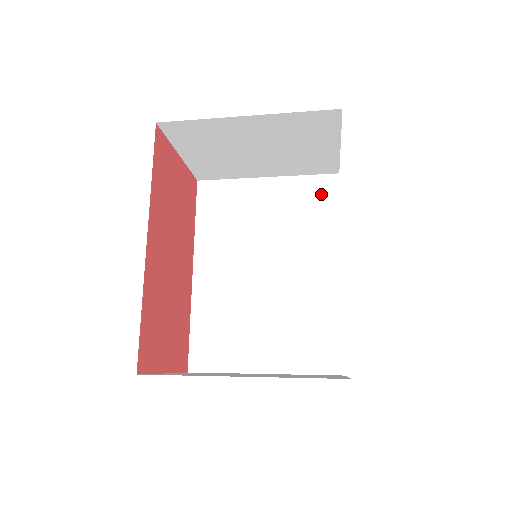
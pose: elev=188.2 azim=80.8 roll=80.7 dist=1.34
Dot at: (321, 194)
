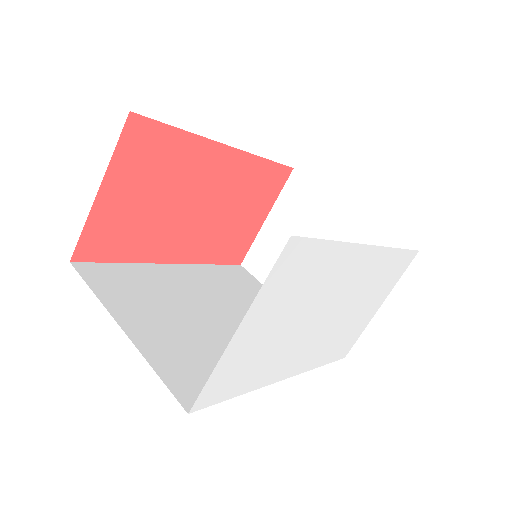
Dot at: occluded
